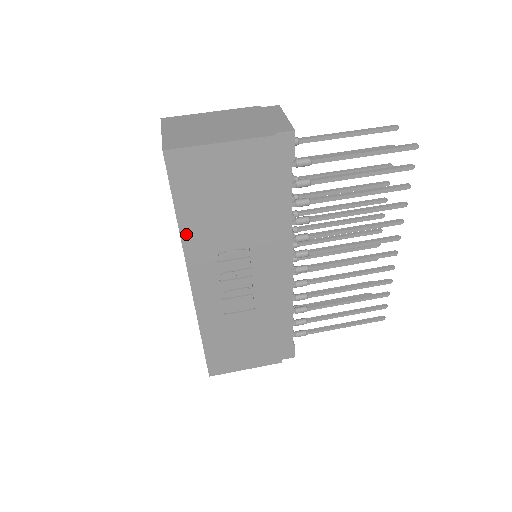
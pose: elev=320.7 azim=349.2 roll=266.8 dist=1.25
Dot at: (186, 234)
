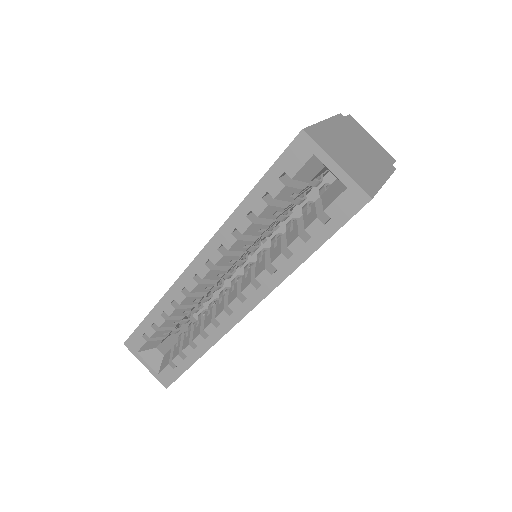
Dot at: (296, 268)
